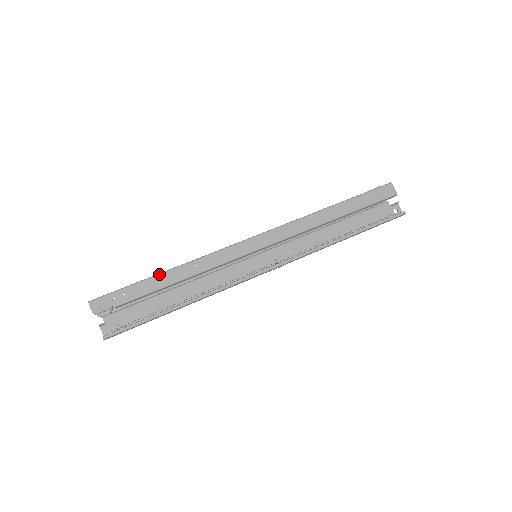
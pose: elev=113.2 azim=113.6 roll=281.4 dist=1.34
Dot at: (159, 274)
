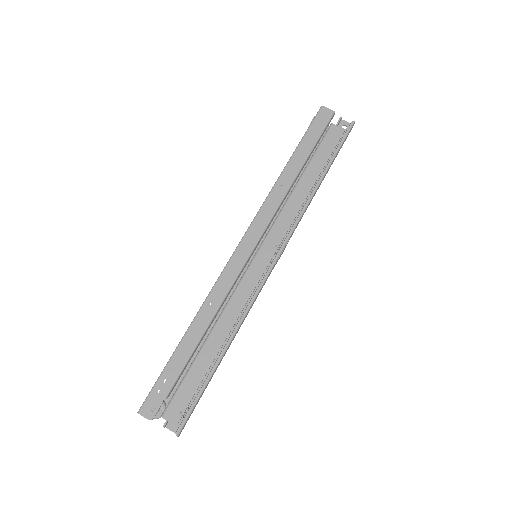
Dot at: (183, 338)
